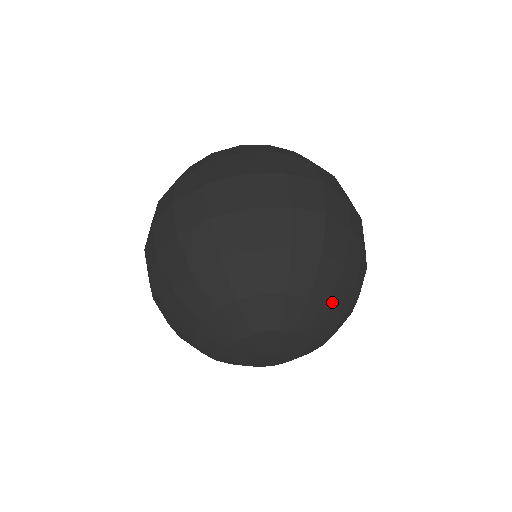
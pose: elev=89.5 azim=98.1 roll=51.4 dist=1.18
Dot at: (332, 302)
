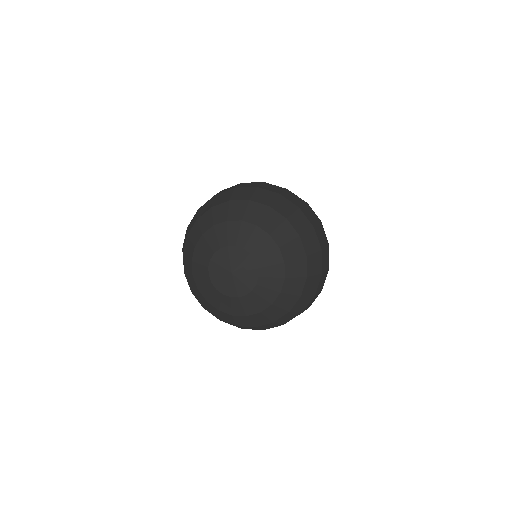
Dot at: (283, 251)
